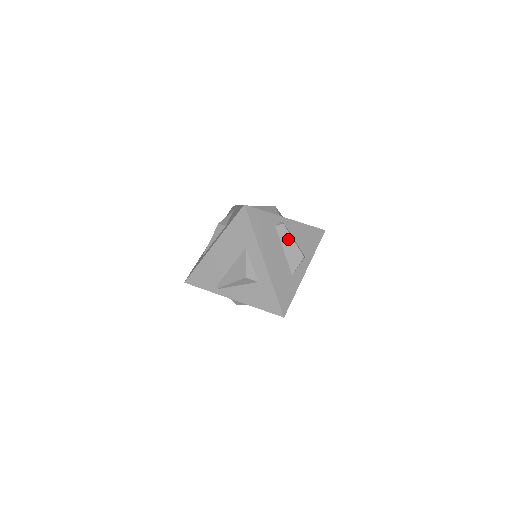
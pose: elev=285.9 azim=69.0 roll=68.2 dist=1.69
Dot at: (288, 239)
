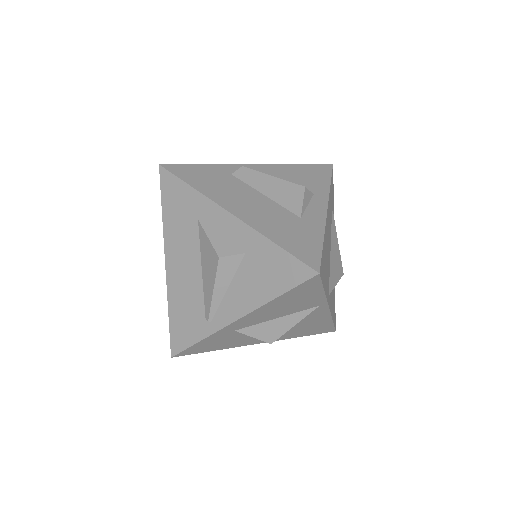
Dot at: (262, 179)
